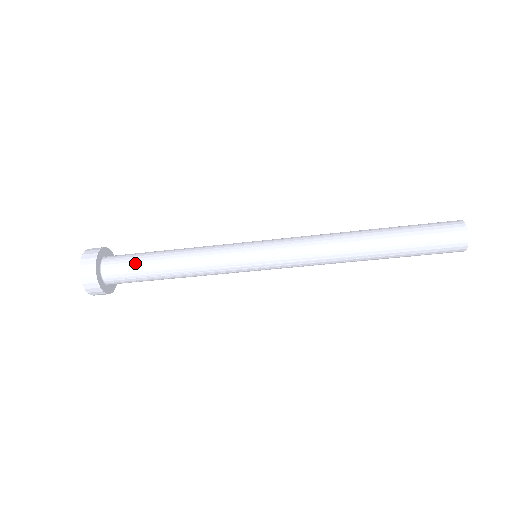
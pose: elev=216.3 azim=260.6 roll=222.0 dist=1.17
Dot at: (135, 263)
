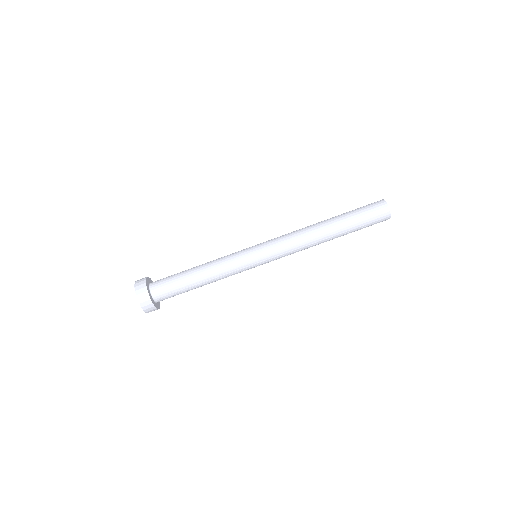
Dot at: (174, 283)
